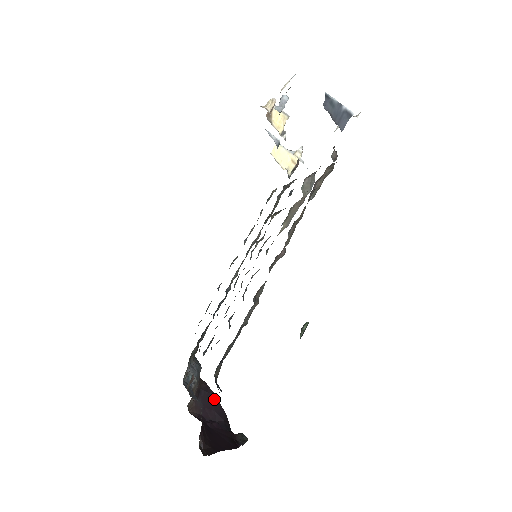
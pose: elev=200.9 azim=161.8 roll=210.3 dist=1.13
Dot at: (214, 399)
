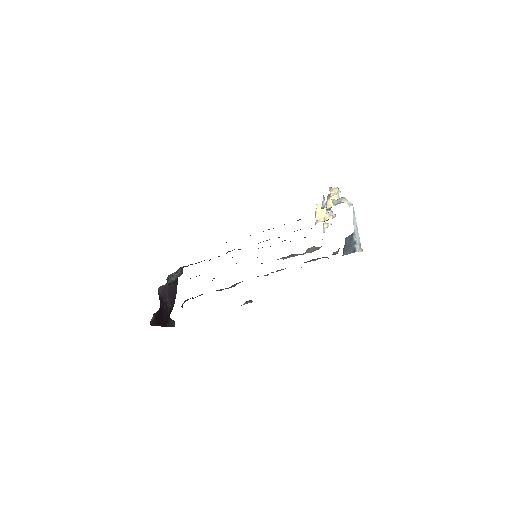
Dot at: (175, 292)
